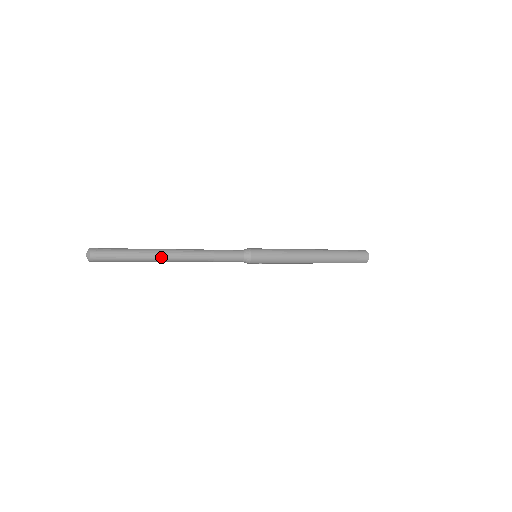
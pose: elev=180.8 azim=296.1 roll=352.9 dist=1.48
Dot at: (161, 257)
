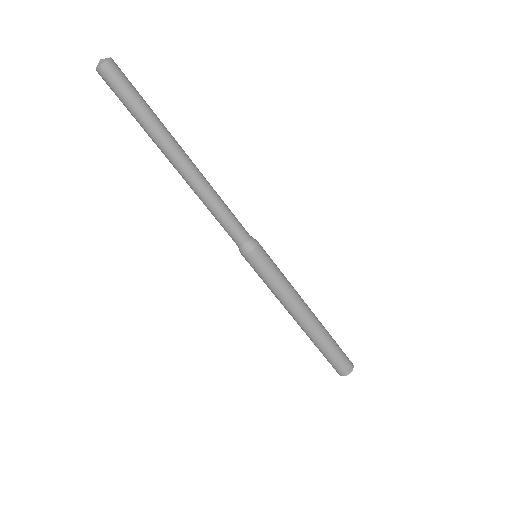
Dot at: (175, 146)
